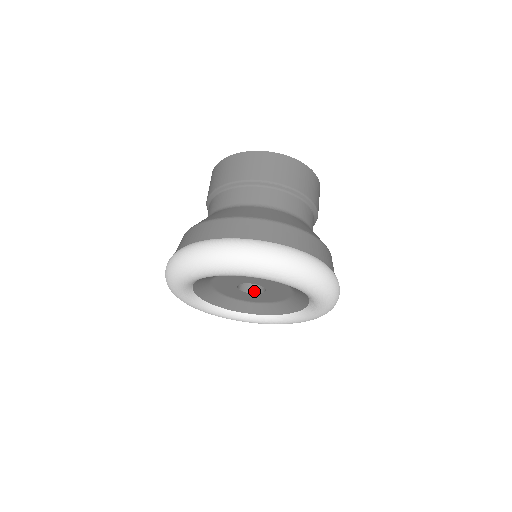
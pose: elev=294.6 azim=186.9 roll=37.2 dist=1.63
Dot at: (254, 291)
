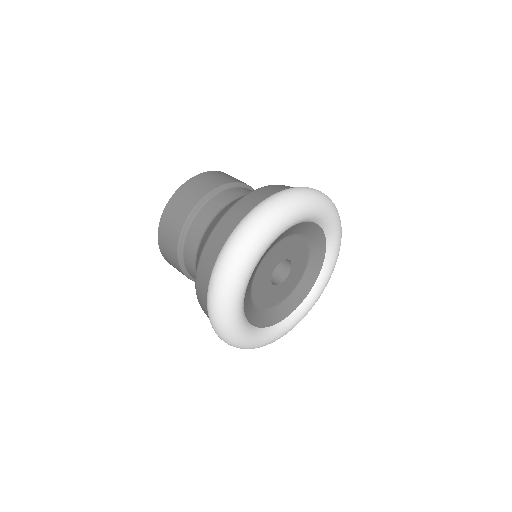
Dot at: (275, 284)
